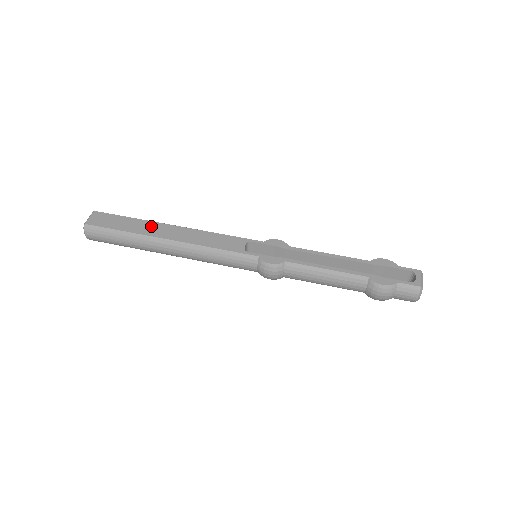
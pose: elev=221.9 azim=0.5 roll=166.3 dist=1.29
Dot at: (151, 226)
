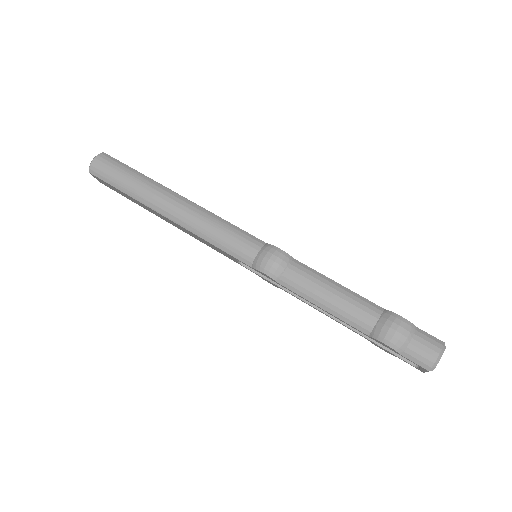
Dot at: occluded
